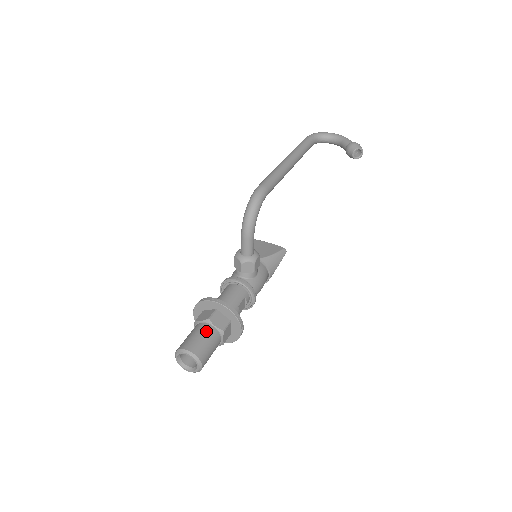
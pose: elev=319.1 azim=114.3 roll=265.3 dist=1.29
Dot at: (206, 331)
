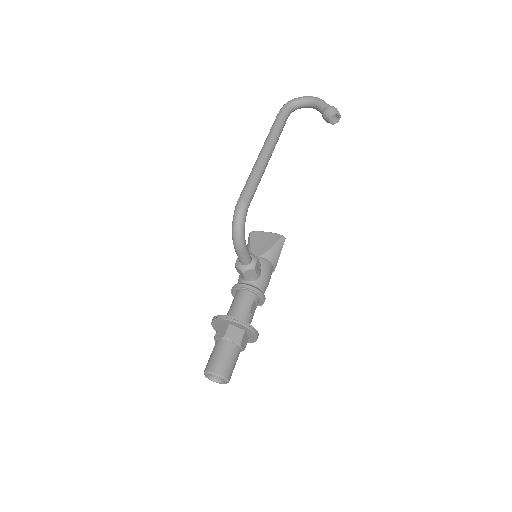
Dot at: (225, 348)
